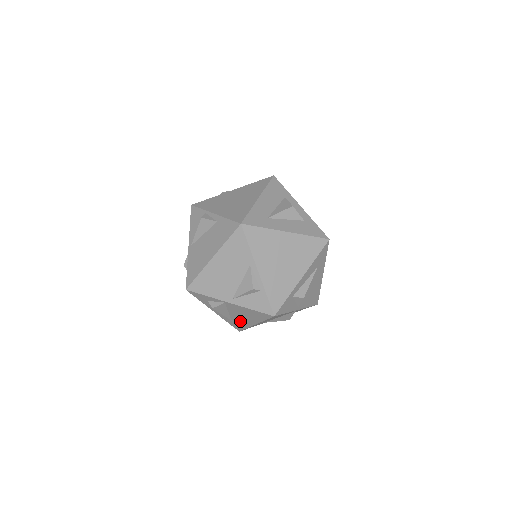
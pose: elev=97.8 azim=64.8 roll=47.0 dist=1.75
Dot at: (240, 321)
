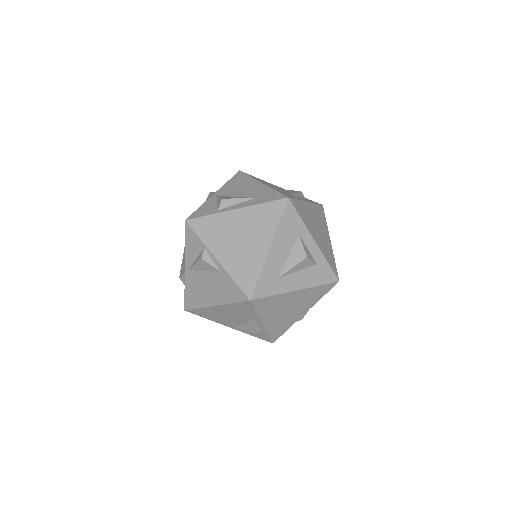
Dot at: occluded
